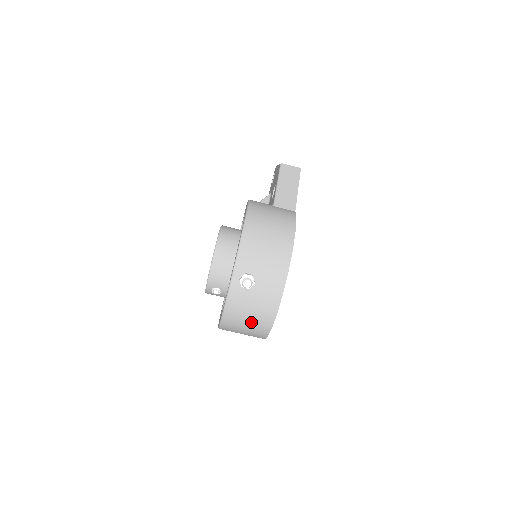
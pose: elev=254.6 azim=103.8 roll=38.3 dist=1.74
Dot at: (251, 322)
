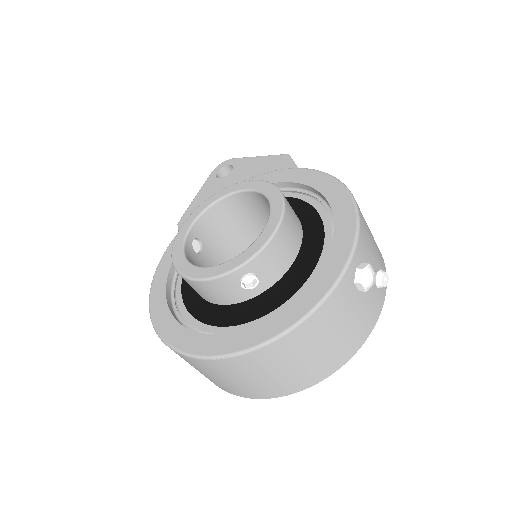
Dot at: (317, 355)
